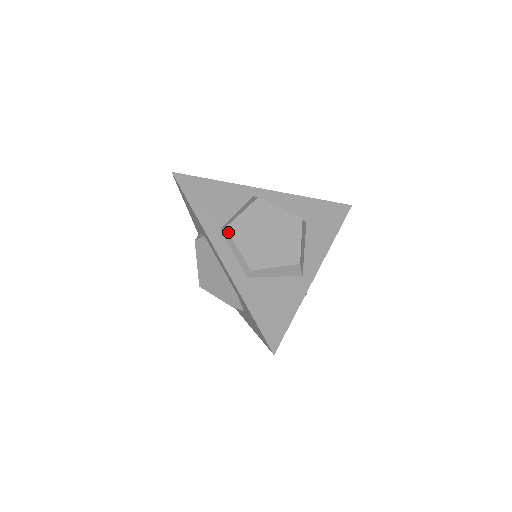
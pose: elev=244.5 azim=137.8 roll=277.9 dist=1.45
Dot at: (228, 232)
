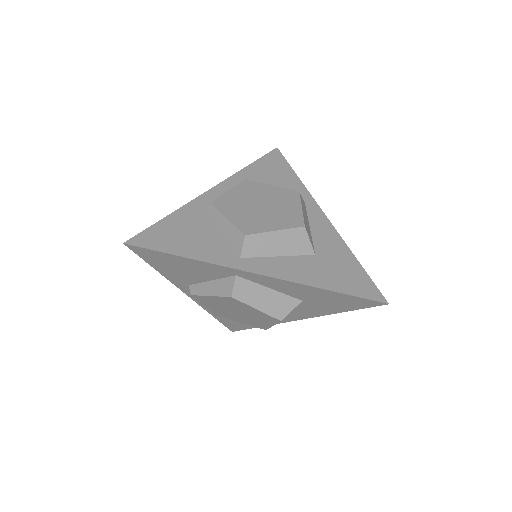
Dot at: occluded
